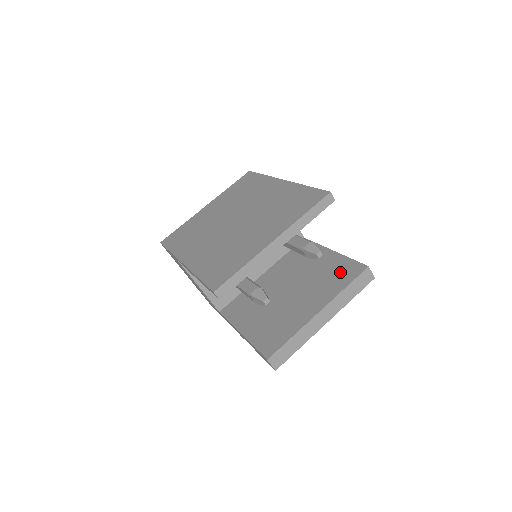
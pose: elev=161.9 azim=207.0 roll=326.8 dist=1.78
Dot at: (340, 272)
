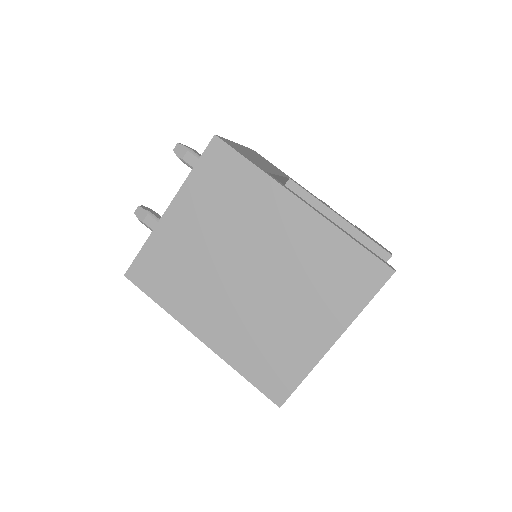
Dot at: occluded
